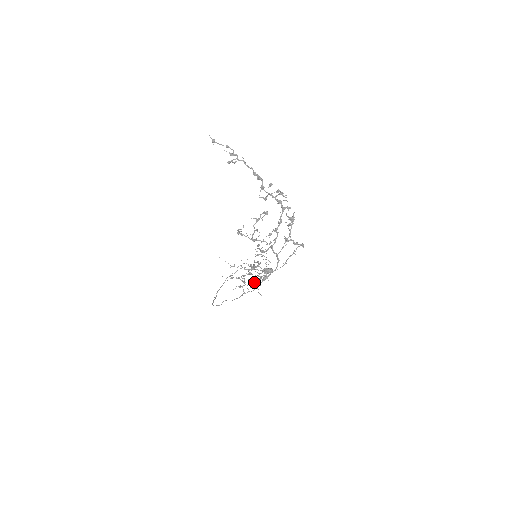
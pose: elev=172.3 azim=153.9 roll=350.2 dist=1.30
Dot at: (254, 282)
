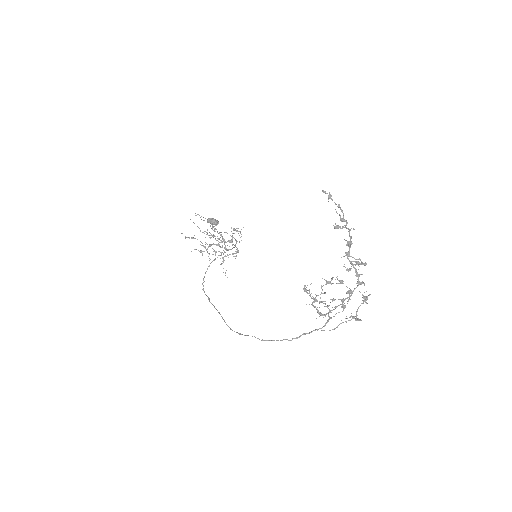
Dot at: (222, 257)
